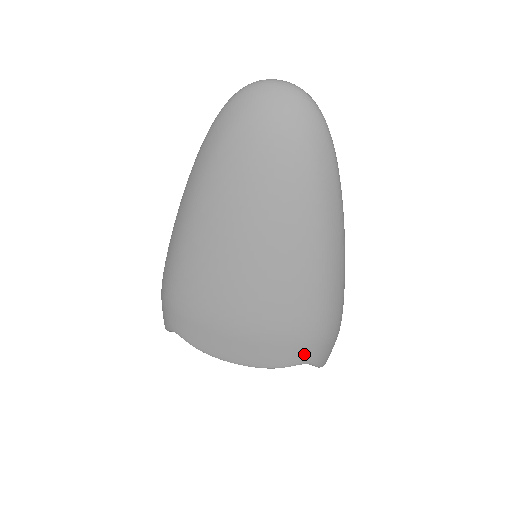
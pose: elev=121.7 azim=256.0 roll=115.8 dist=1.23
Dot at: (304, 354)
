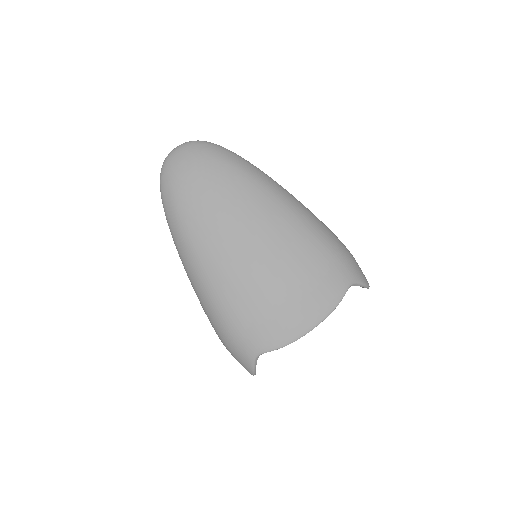
Dot at: (343, 276)
